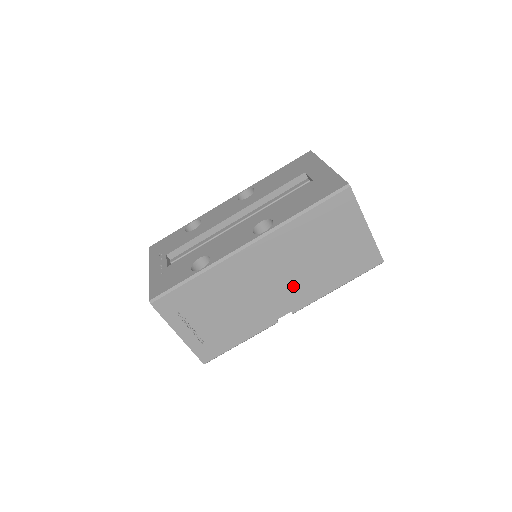
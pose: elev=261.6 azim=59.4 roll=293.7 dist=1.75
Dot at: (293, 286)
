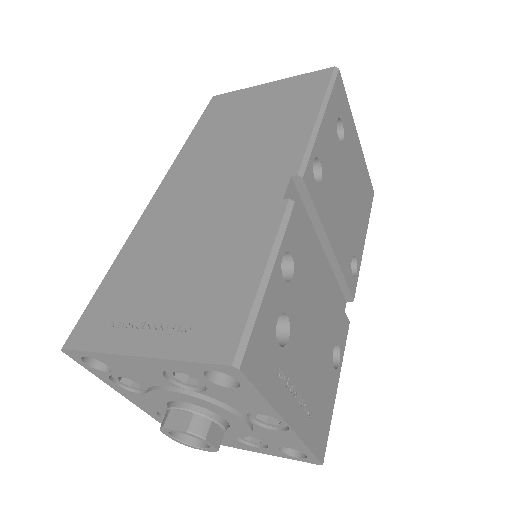
Dot at: (254, 164)
